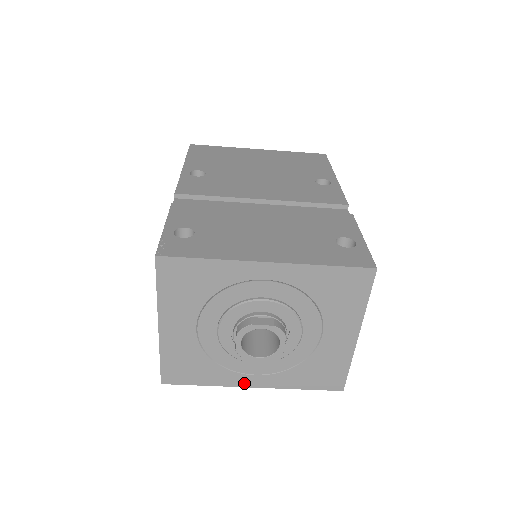
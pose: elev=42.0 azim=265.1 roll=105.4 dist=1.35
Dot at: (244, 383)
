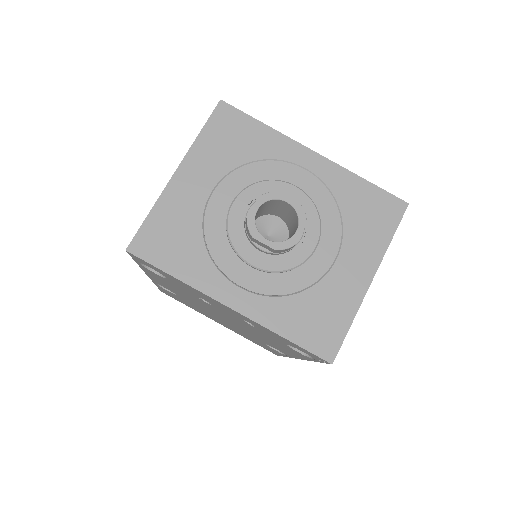
Dot at: (222, 295)
